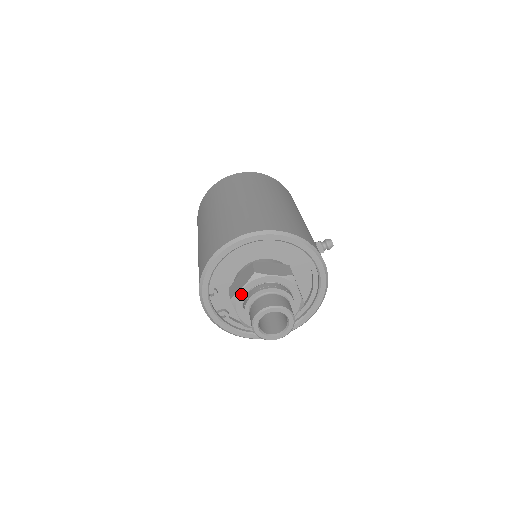
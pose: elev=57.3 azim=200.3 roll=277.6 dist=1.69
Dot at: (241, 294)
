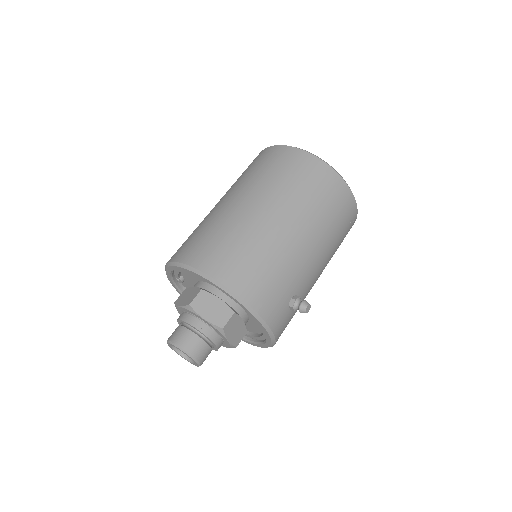
Dot at: (179, 308)
